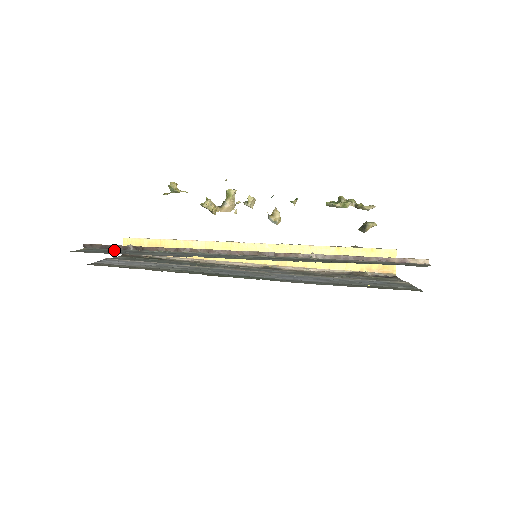
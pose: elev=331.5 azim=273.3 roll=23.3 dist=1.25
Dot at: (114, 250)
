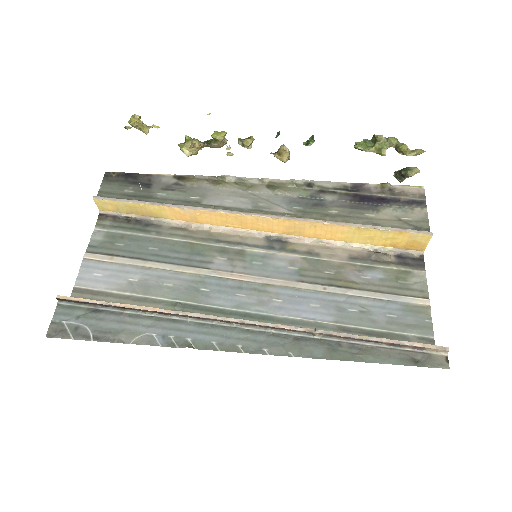
Dot at: (93, 309)
